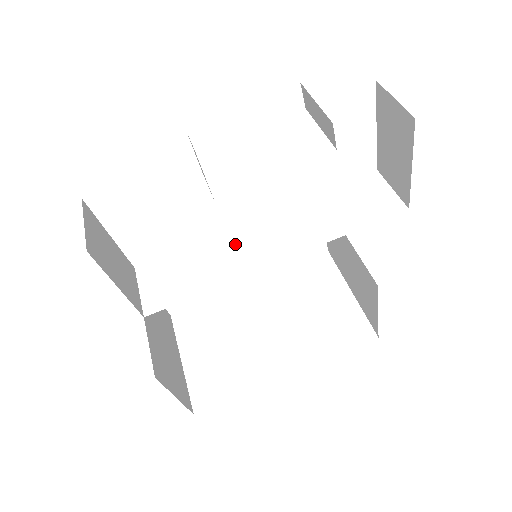
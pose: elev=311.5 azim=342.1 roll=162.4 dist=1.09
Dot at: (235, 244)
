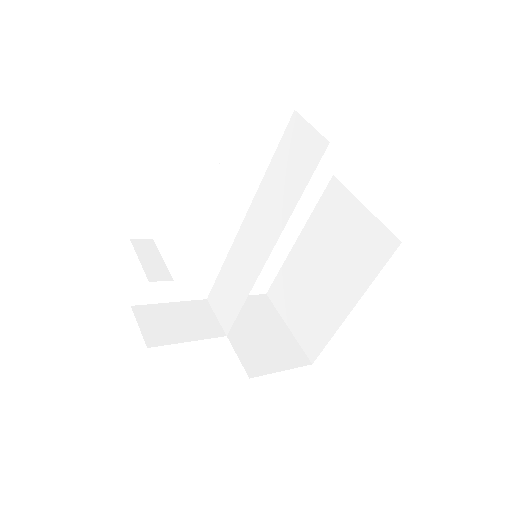
Dot at: (243, 250)
